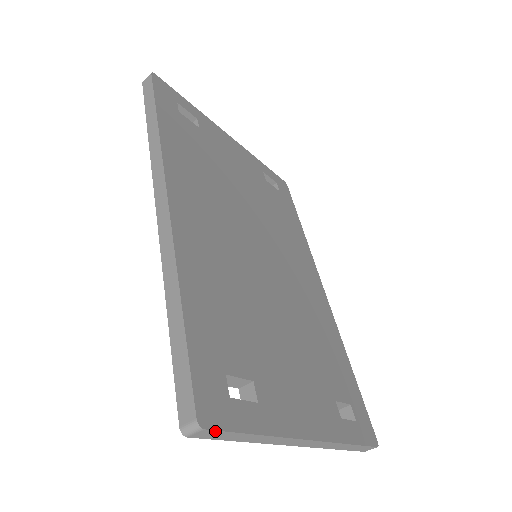
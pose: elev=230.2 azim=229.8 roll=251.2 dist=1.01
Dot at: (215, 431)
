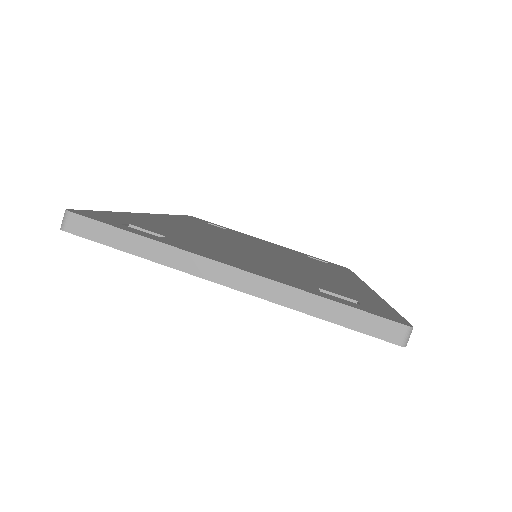
Dot at: (84, 218)
